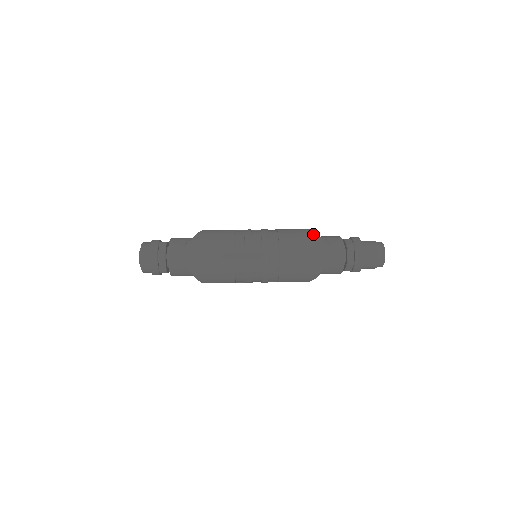
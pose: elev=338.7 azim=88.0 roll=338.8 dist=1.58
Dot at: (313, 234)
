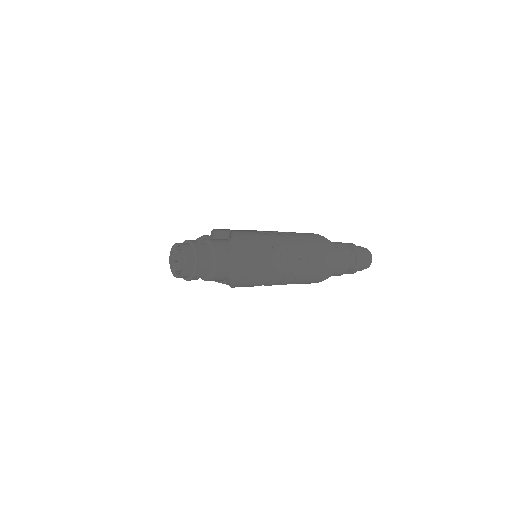
Dot at: (327, 240)
